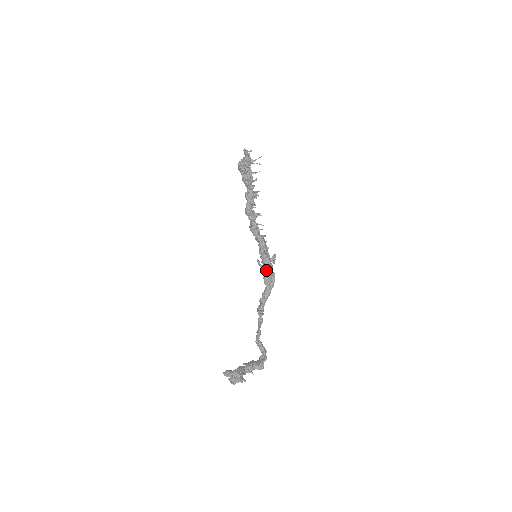
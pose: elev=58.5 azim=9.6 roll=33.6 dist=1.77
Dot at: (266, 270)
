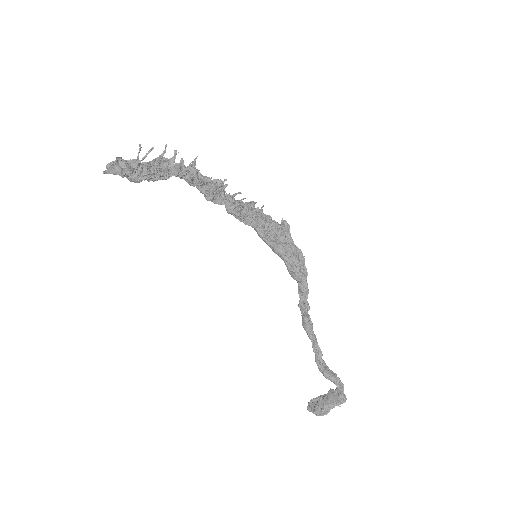
Dot at: occluded
